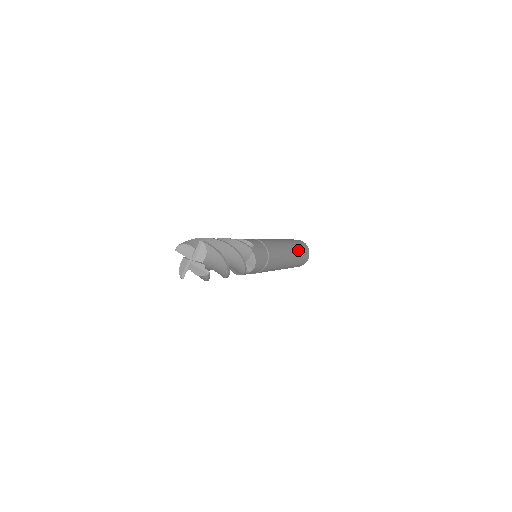
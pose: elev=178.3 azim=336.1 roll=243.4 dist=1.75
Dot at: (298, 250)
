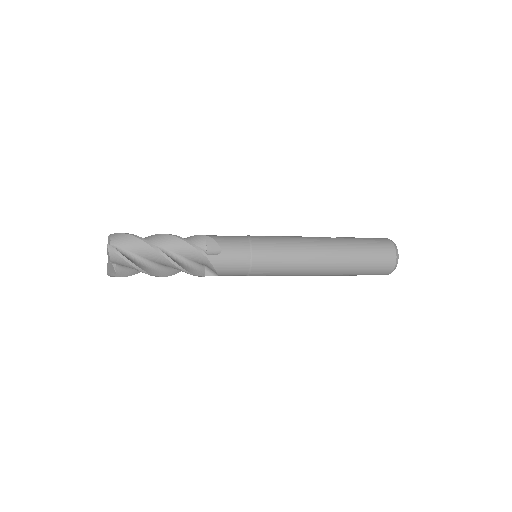
Dot at: (354, 261)
